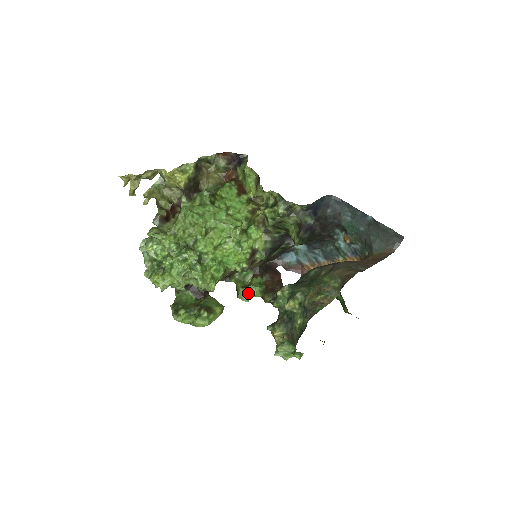
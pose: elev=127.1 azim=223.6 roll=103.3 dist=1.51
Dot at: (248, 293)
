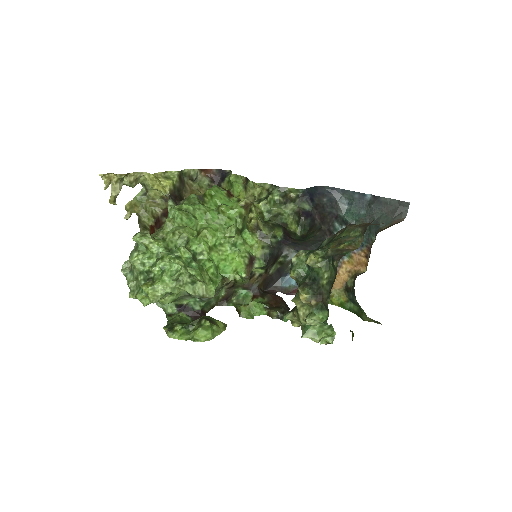
Dot at: (251, 311)
